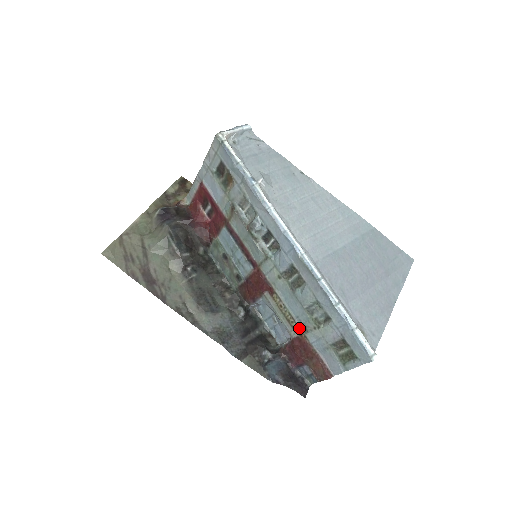
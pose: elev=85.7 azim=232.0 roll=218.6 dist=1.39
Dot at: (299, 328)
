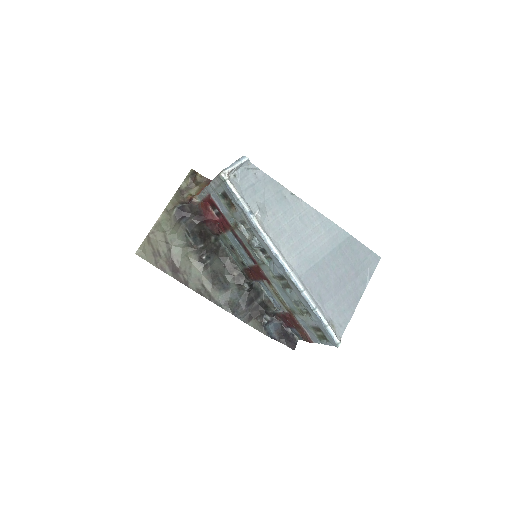
Dot at: (289, 309)
